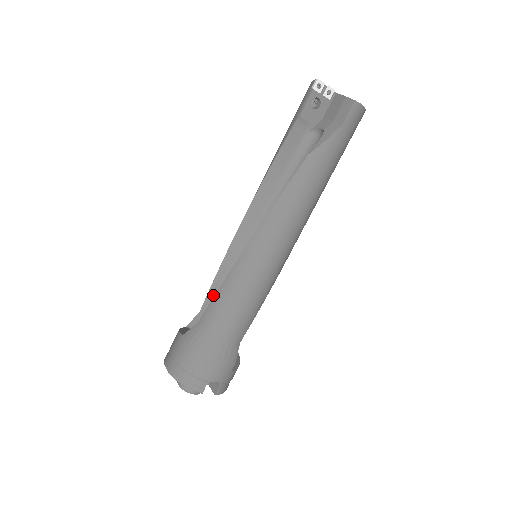
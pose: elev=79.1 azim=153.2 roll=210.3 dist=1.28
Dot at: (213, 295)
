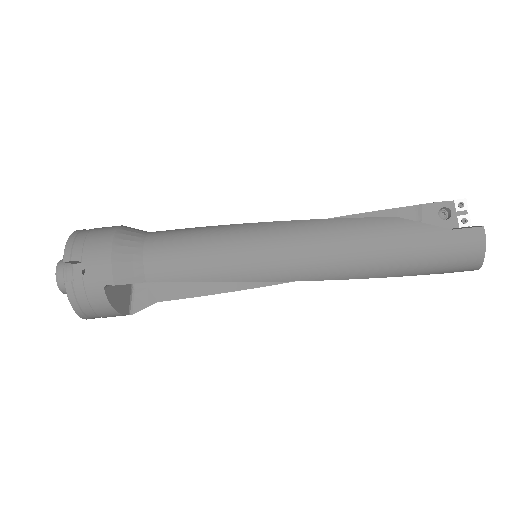
Dot at: occluded
